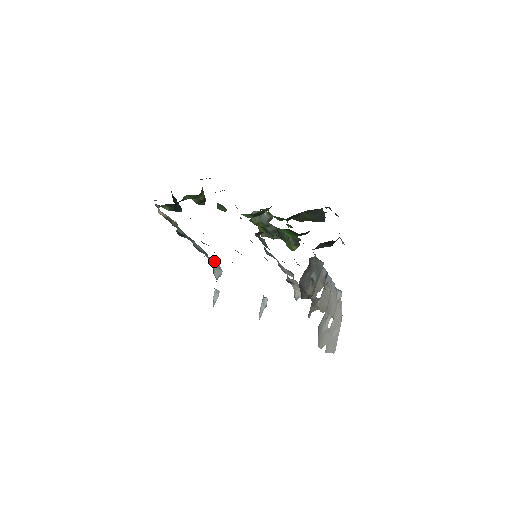
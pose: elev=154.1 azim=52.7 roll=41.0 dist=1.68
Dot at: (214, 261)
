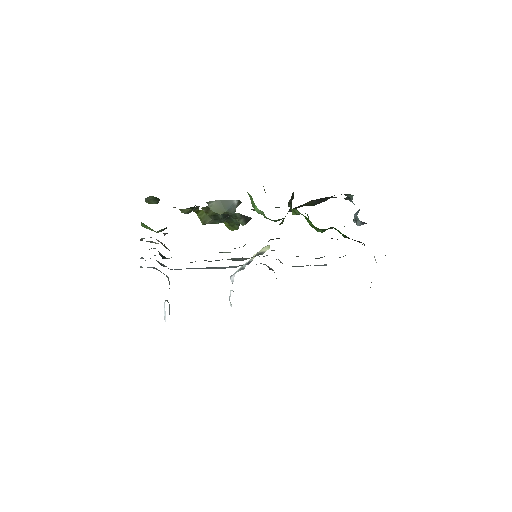
Dot at: (155, 268)
